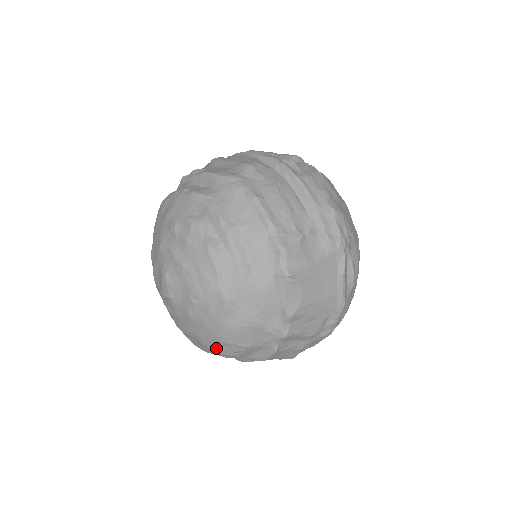
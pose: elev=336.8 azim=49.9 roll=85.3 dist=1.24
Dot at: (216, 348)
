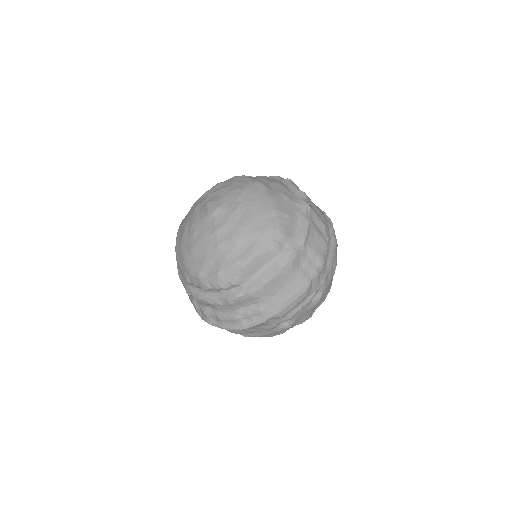
Dot at: (266, 224)
